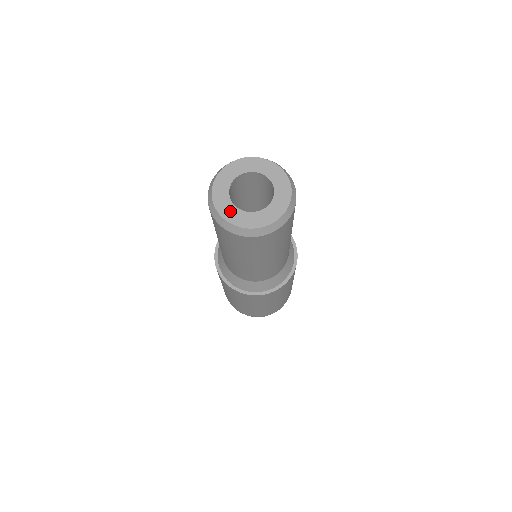
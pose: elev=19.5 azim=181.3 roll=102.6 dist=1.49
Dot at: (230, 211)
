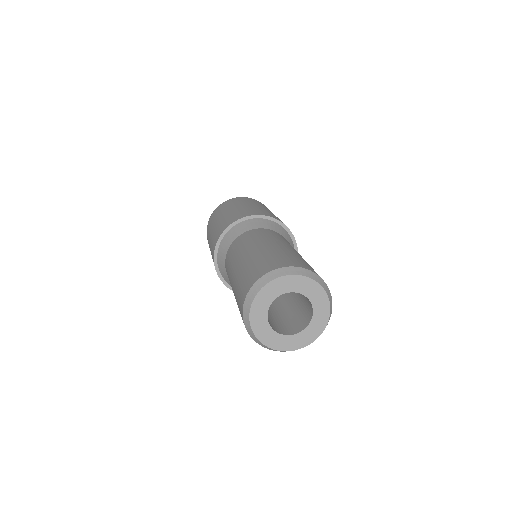
Dot at: (281, 342)
